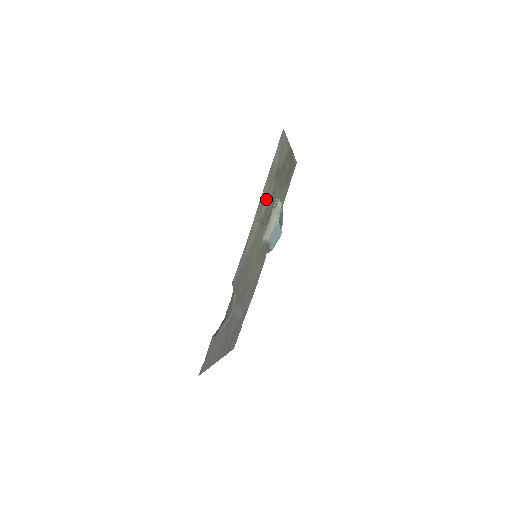
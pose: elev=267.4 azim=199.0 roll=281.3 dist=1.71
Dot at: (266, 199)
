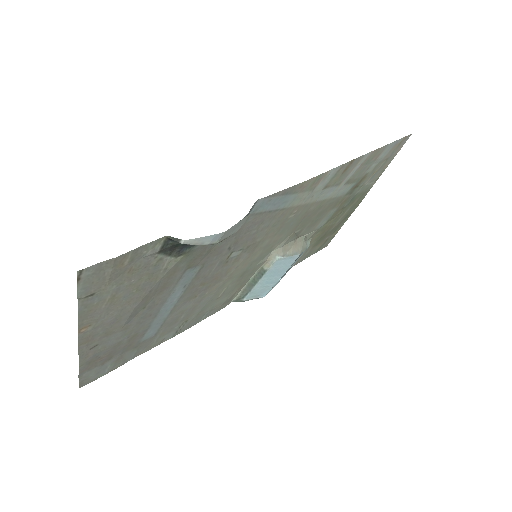
Dot at: (338, 187)
